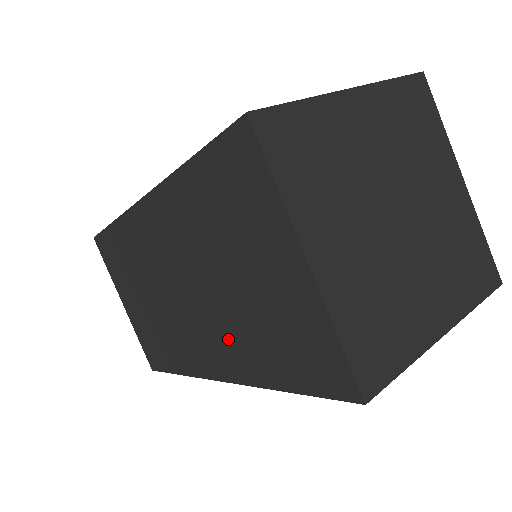
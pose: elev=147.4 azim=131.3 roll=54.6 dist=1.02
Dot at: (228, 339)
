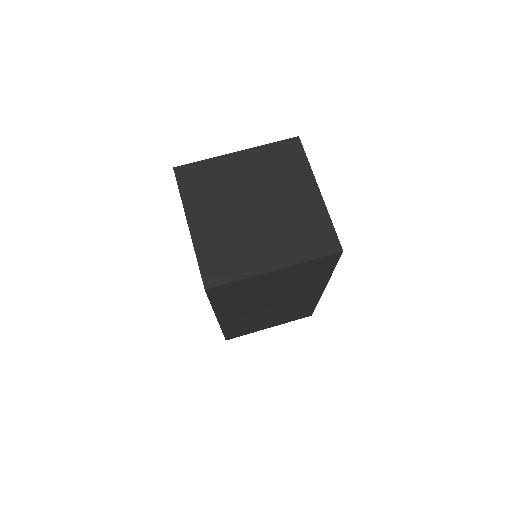
Dot at: occluded
